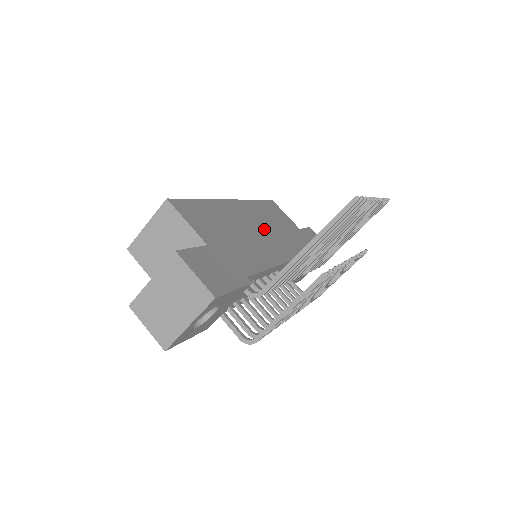
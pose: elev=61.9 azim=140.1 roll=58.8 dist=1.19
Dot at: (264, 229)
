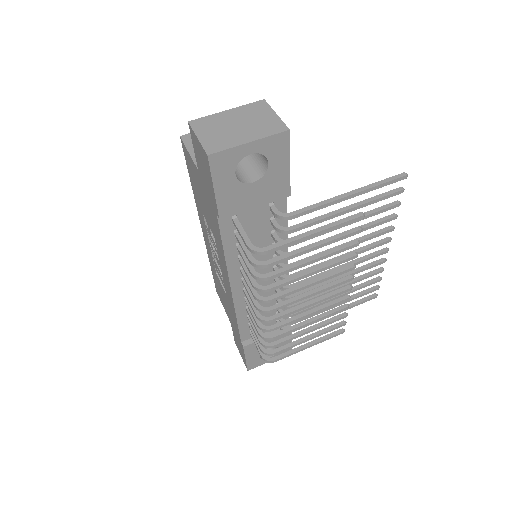
Dot at: occluded
